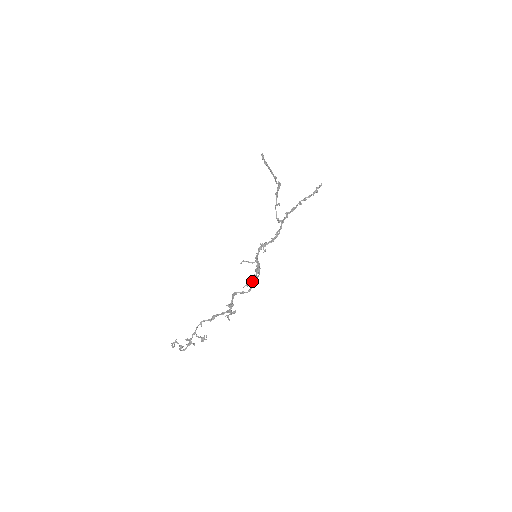
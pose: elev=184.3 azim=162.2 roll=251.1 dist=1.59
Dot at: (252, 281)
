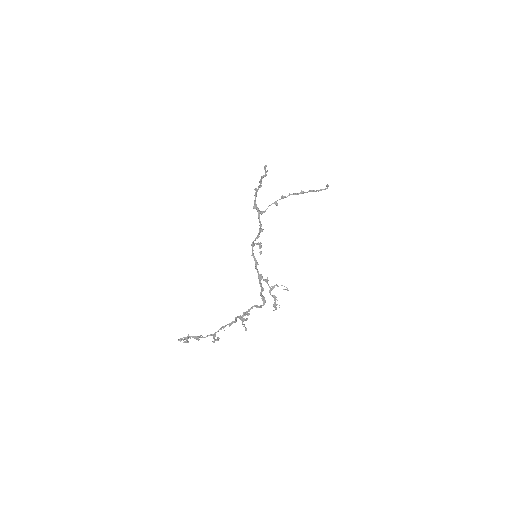
Dot at: occluded
